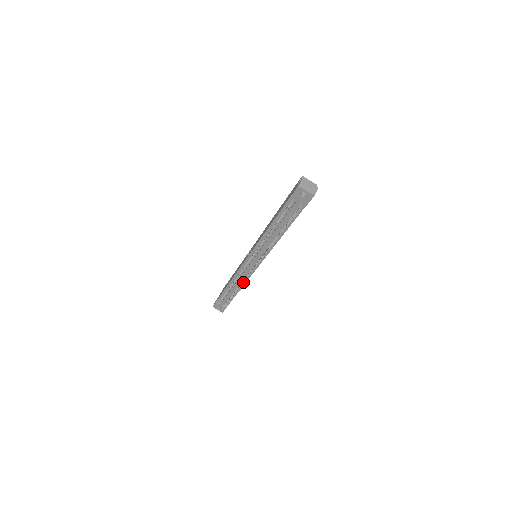
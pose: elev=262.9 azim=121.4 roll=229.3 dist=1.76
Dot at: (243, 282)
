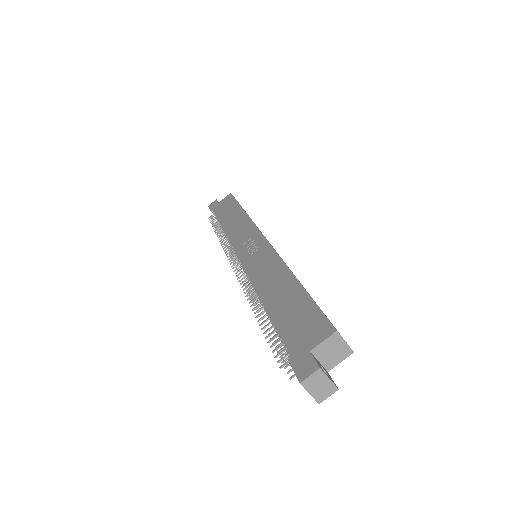
Dot at: occluded
